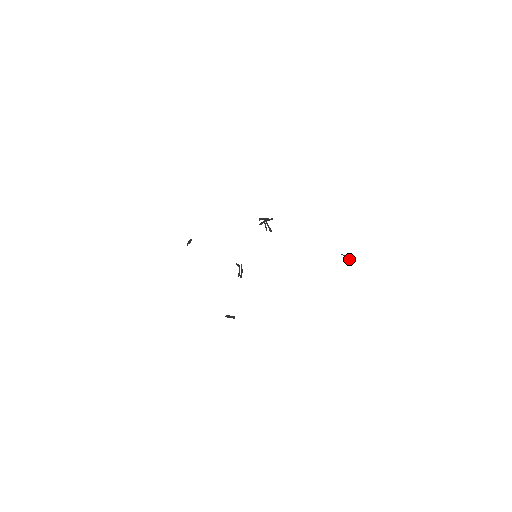
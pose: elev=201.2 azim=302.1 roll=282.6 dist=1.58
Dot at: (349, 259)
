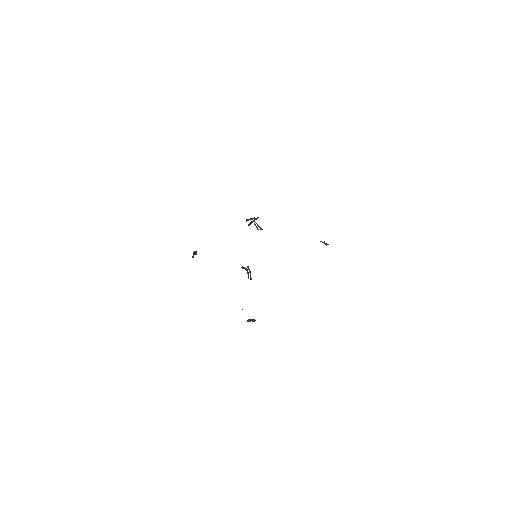
Dot at: (328, 244)
